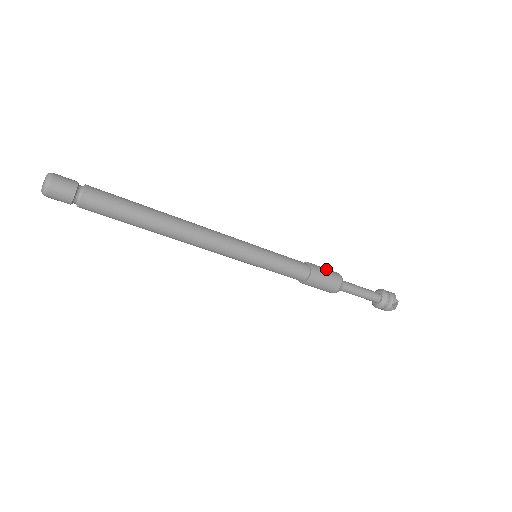
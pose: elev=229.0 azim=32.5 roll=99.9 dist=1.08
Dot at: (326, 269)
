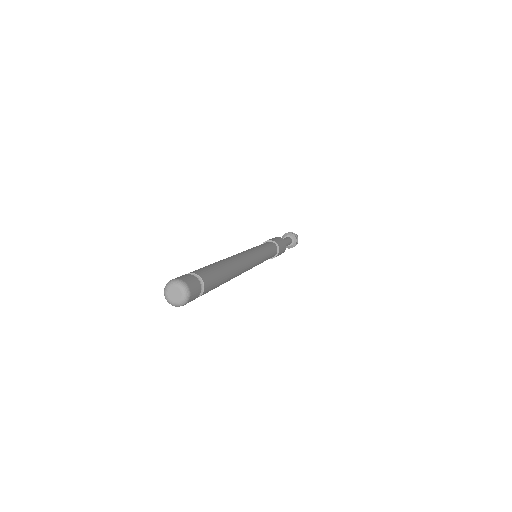
Dot at: (283, 244)
